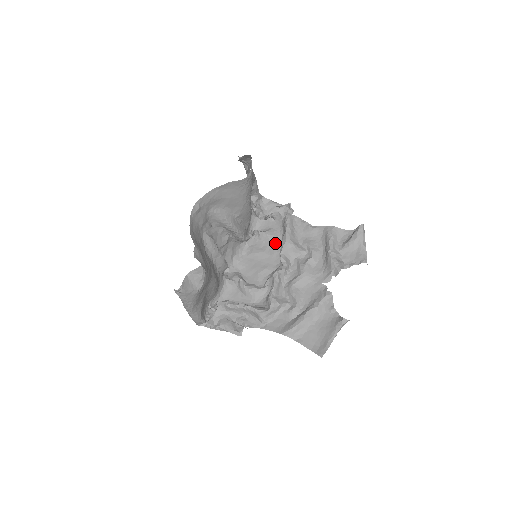
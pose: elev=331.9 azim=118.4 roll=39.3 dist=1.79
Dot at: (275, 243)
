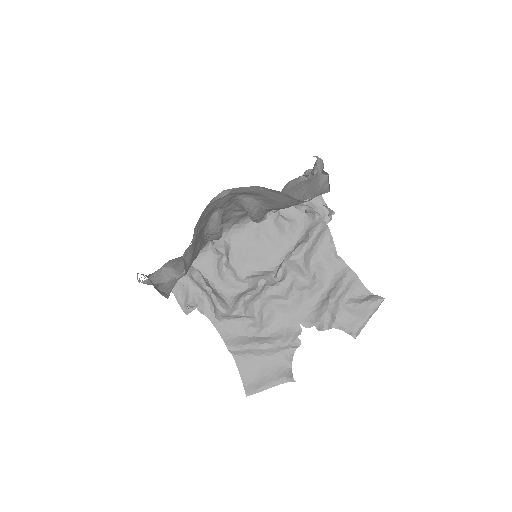
Dot at: (287, 241)
